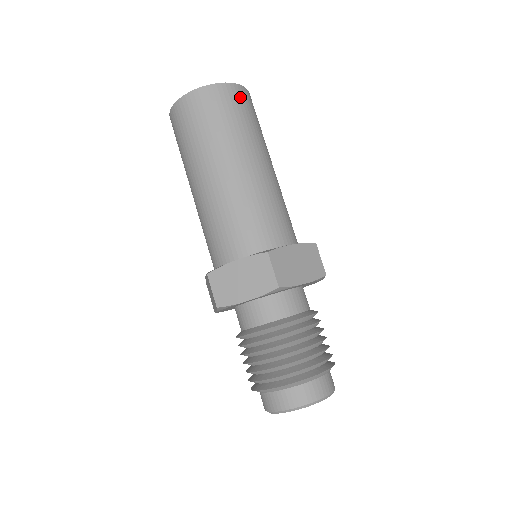
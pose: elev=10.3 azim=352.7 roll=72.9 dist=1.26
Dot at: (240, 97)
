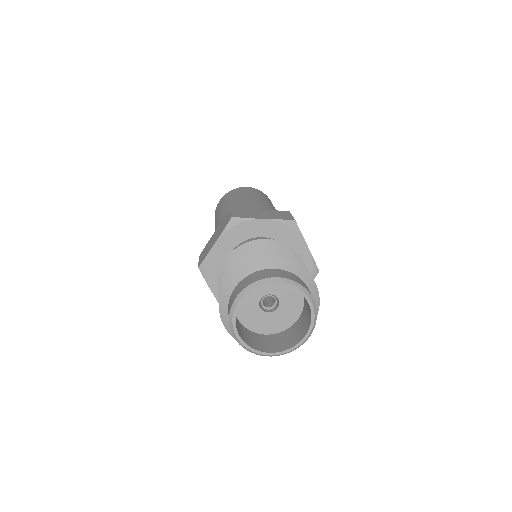
Dot at: (251, 189)
